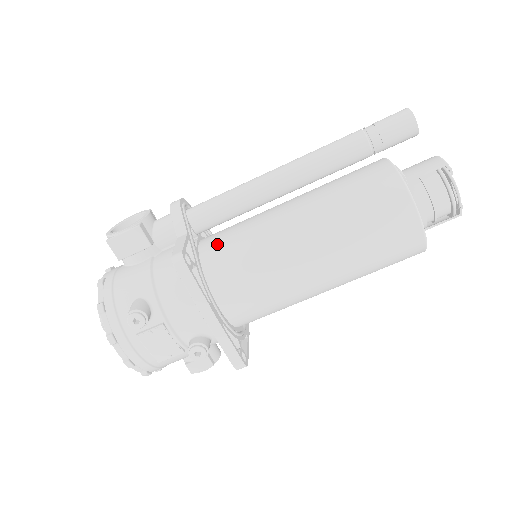
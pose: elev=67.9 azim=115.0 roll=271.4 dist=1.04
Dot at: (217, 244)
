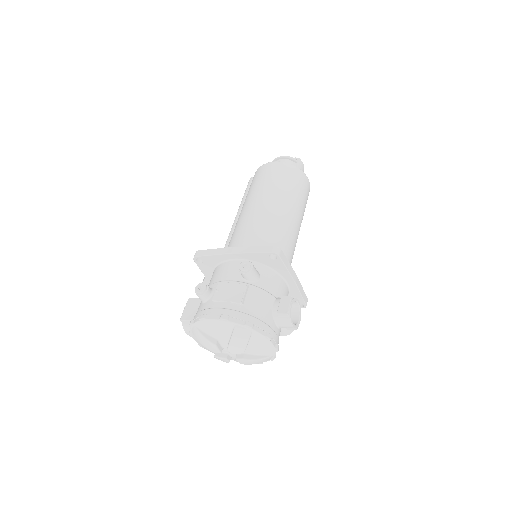
Dot at: occluded
